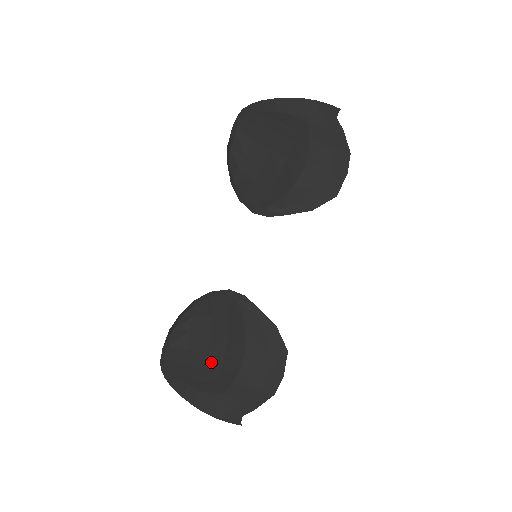
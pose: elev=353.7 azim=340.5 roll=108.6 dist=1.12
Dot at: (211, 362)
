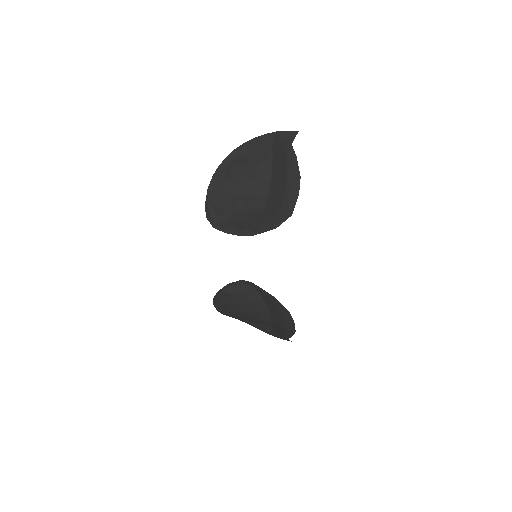
Dot at: (249, 315)
